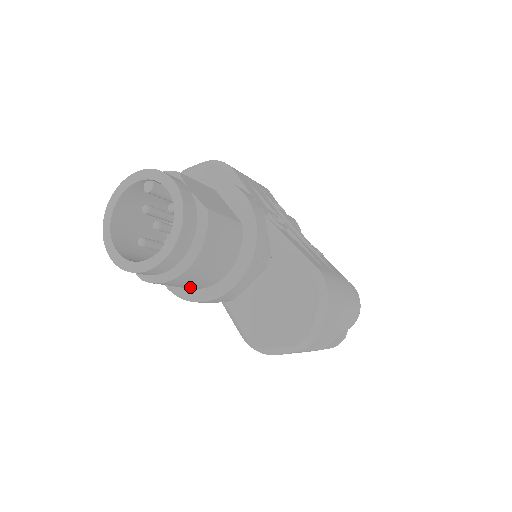
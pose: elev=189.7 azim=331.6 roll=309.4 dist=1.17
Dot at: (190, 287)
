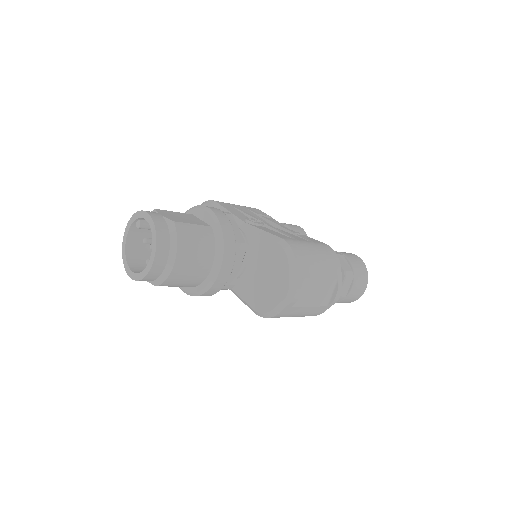
Dot at: (192, 282)
